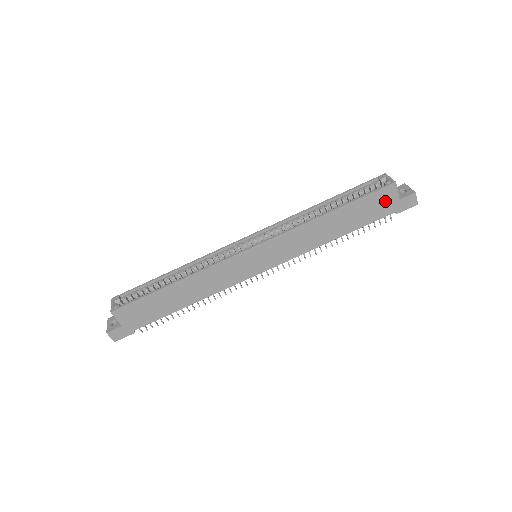
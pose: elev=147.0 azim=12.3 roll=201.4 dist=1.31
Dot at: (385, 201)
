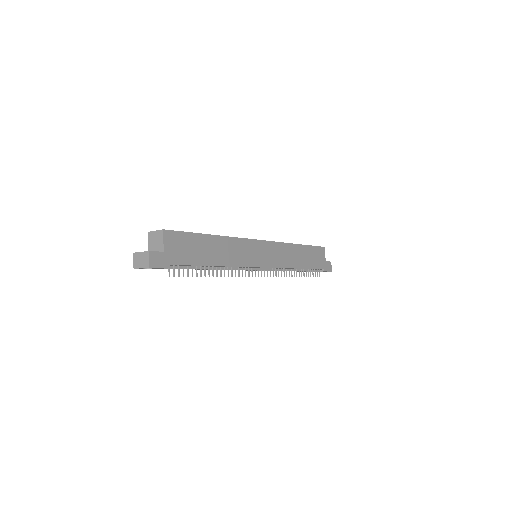
Dot at: (320, 257)
